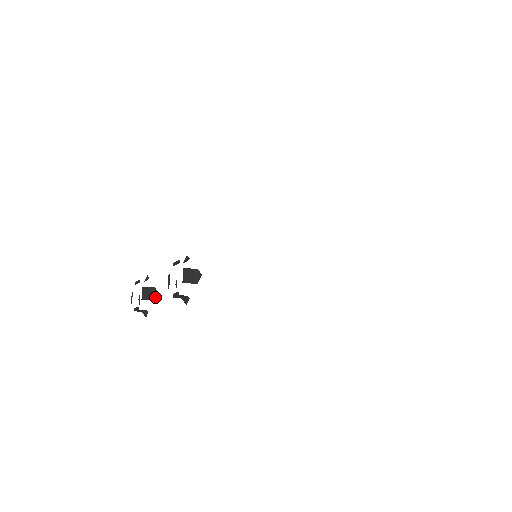
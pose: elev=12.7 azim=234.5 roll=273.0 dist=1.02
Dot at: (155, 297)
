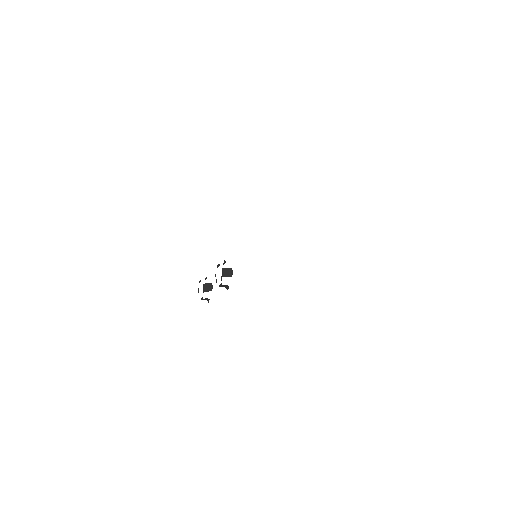
Dot at: occluded
